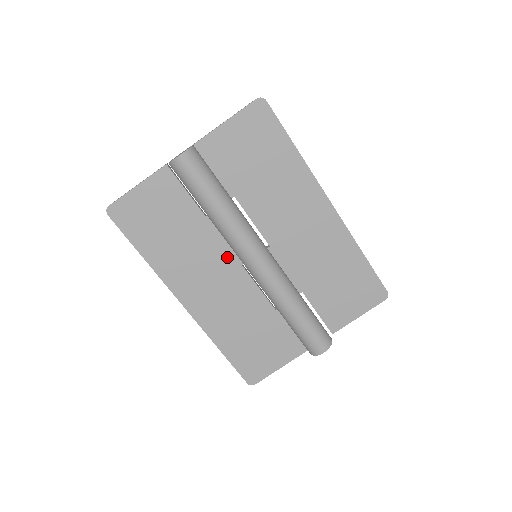
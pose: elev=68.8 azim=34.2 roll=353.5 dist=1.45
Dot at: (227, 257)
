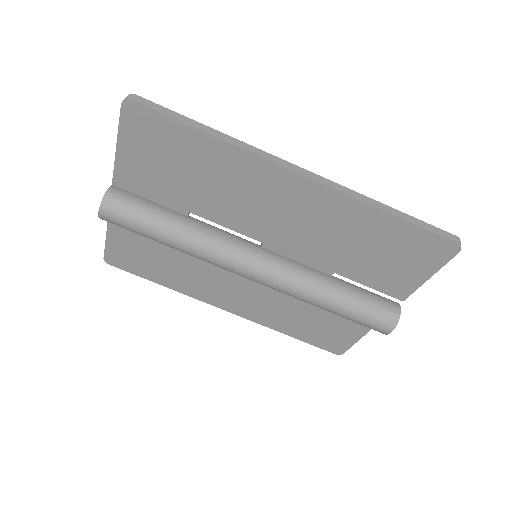
Dot at: occluded
